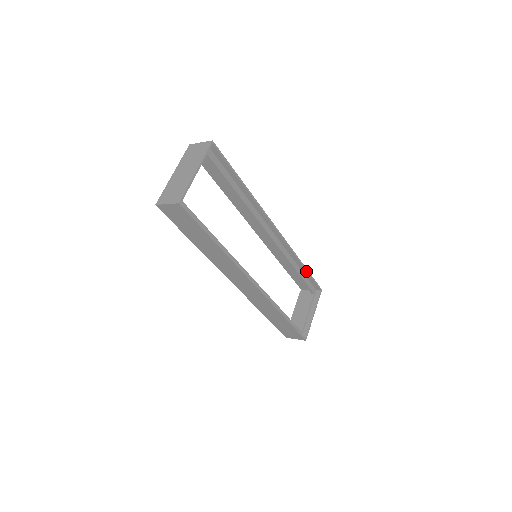
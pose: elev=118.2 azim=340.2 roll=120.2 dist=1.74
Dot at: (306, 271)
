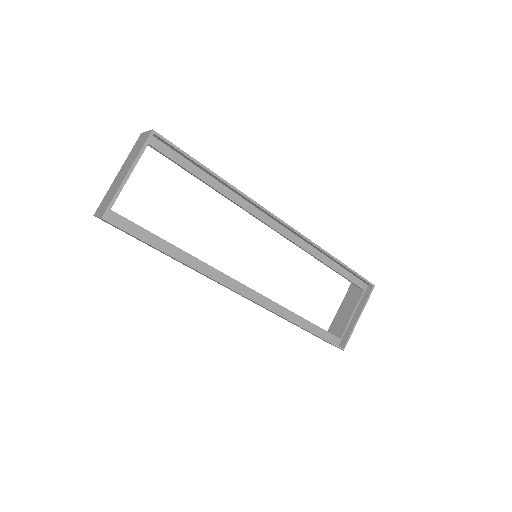
Dot at: (343, 266)
